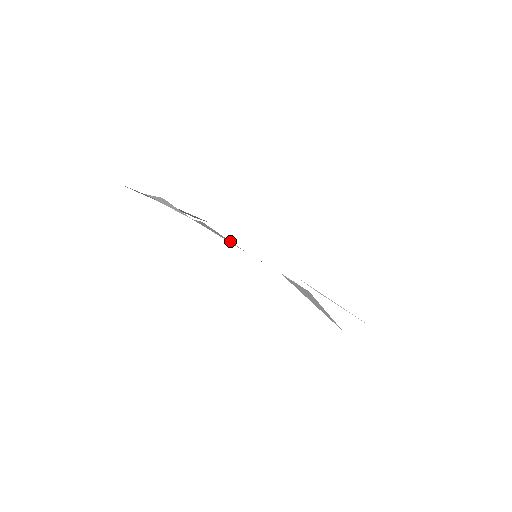
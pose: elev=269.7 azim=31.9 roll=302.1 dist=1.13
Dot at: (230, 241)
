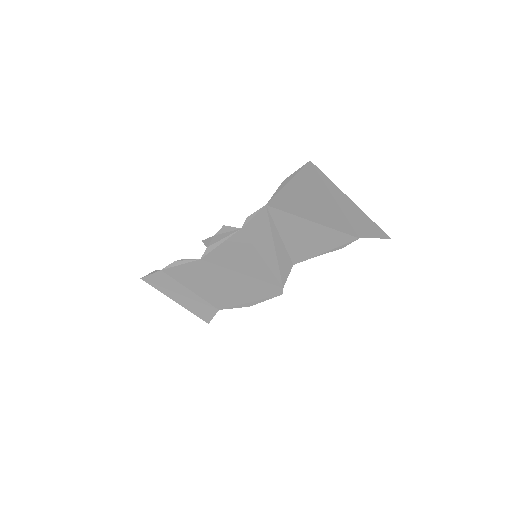
Dot at: (229, 235)
